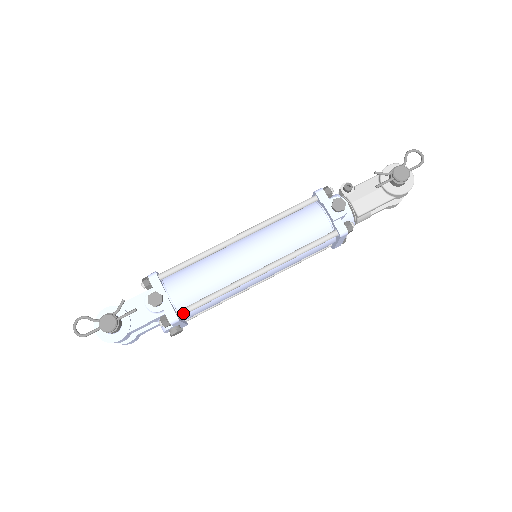
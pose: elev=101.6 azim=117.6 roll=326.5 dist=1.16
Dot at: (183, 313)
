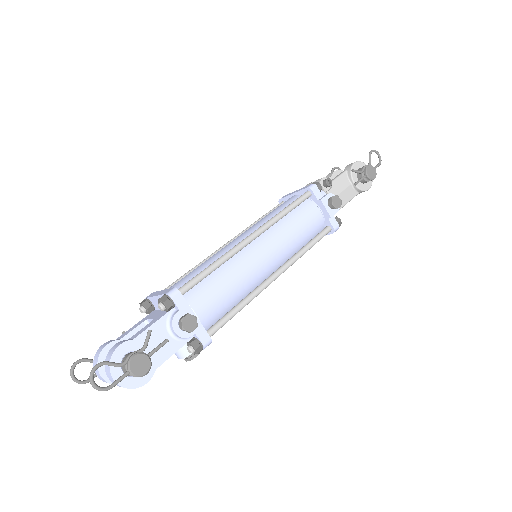
Dot at: (214, 333)
